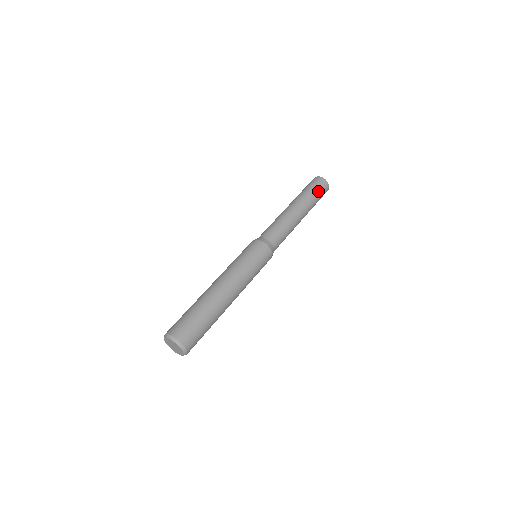
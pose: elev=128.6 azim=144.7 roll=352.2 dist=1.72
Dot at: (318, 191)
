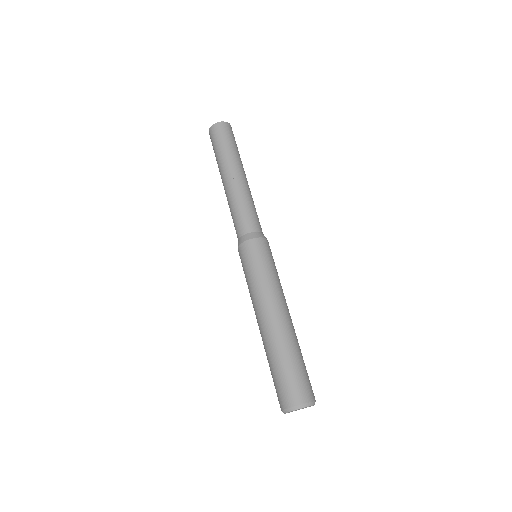
Dot at: occluded
